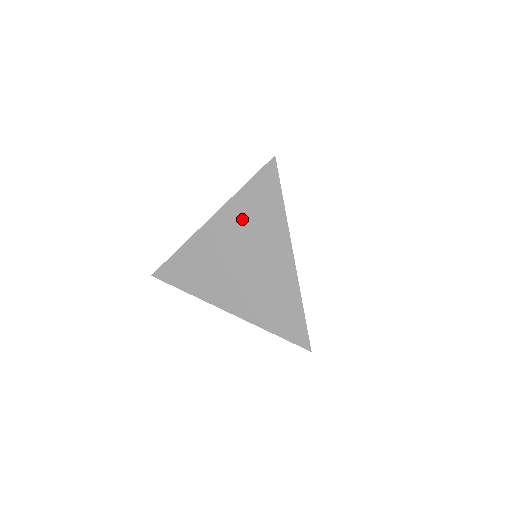
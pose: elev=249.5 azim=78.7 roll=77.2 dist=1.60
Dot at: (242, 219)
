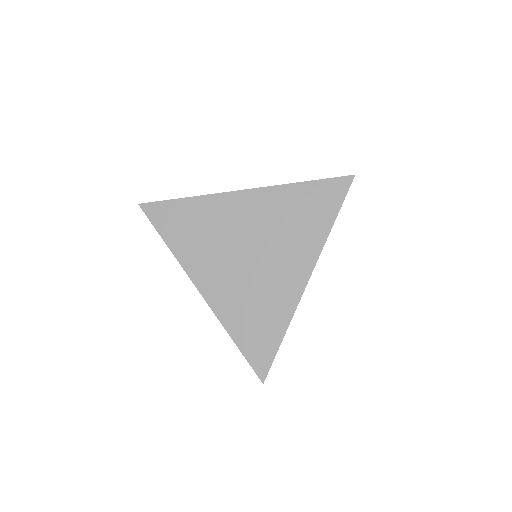
Dot at: (281, 211)
